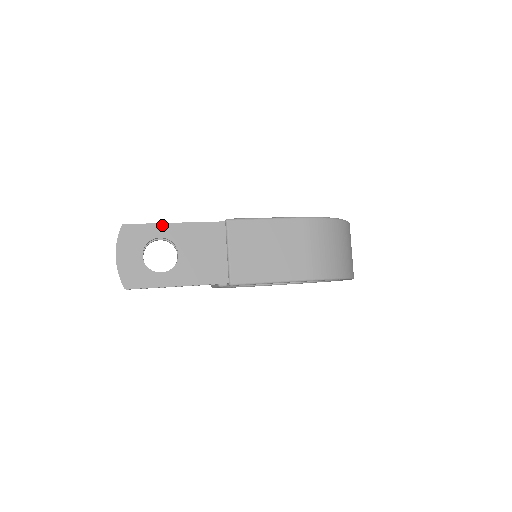
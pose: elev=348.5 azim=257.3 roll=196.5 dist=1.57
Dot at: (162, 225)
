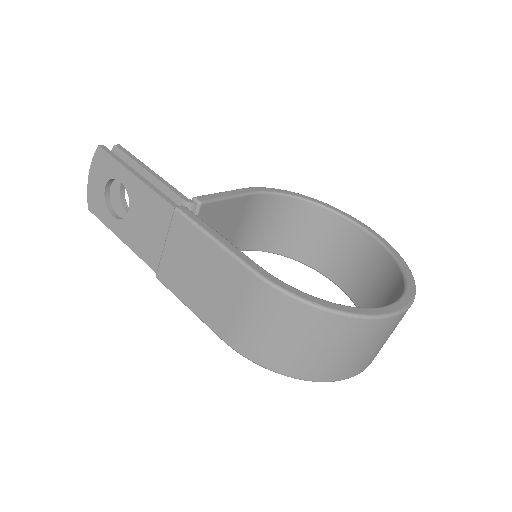
Dot at: (125, 169)
